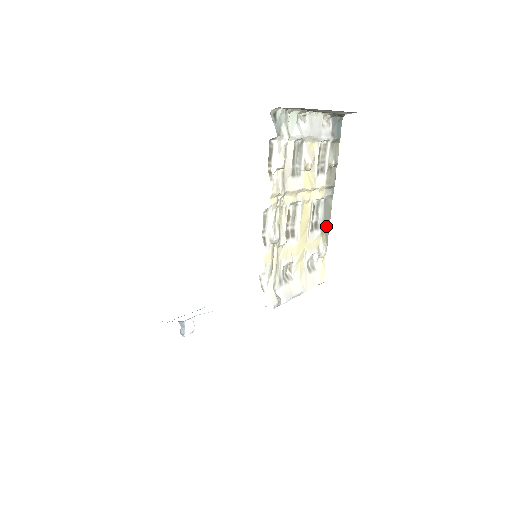
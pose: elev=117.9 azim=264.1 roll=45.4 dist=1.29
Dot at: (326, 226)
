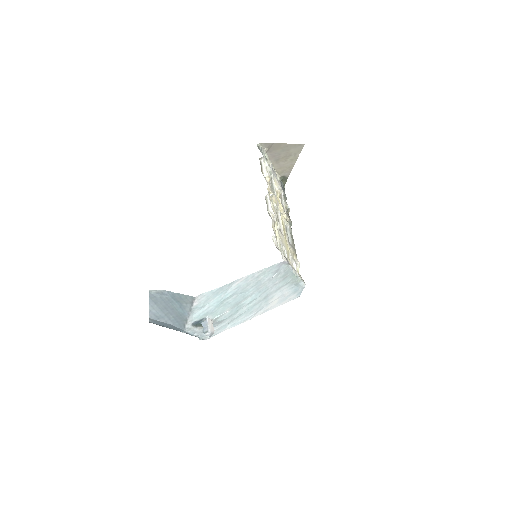
Dot at: (294, 249)
